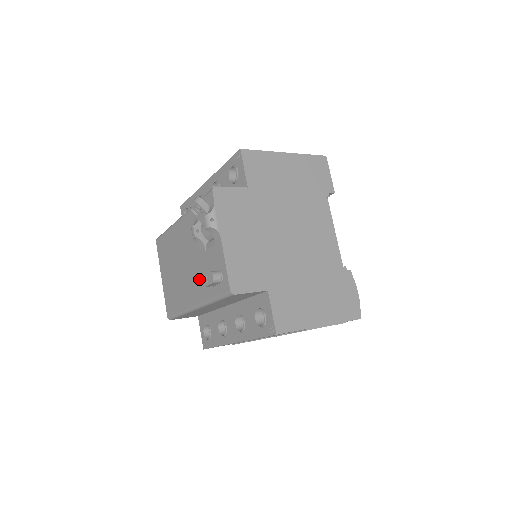
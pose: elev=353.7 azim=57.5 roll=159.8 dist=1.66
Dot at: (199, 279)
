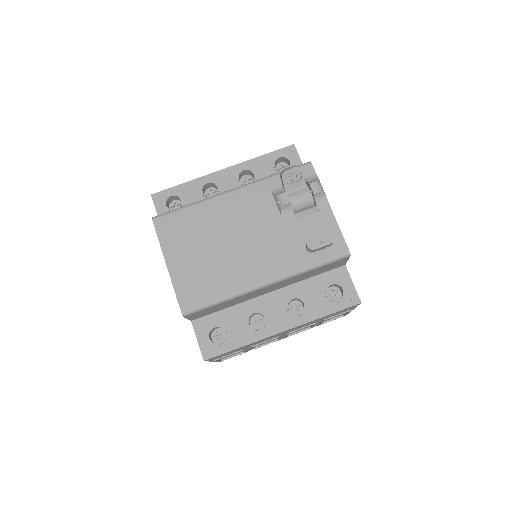
Dot at: (281, 250)
